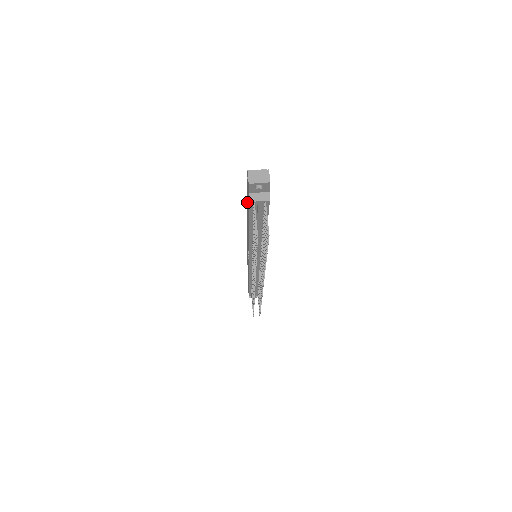
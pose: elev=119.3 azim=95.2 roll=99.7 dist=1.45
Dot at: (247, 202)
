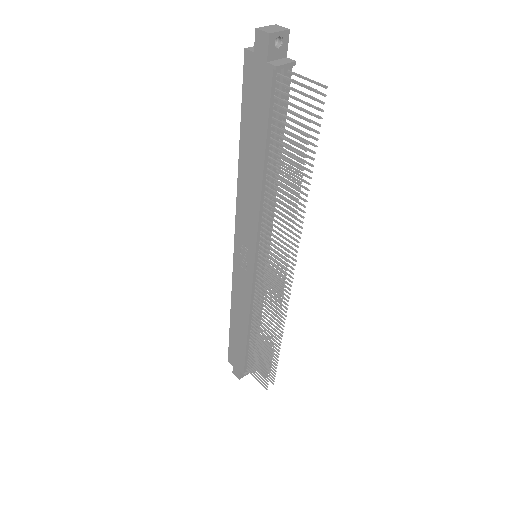
Dot at: (246, 123)
